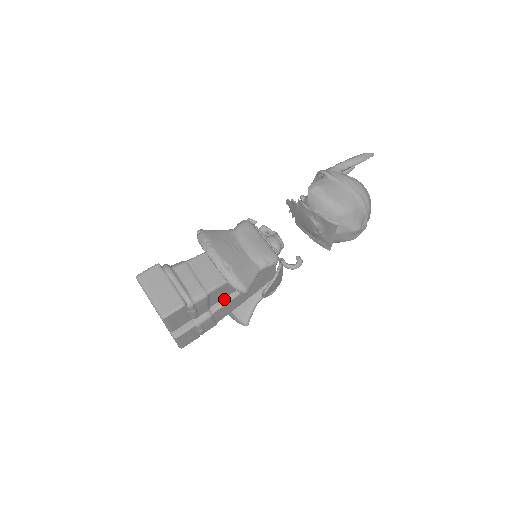
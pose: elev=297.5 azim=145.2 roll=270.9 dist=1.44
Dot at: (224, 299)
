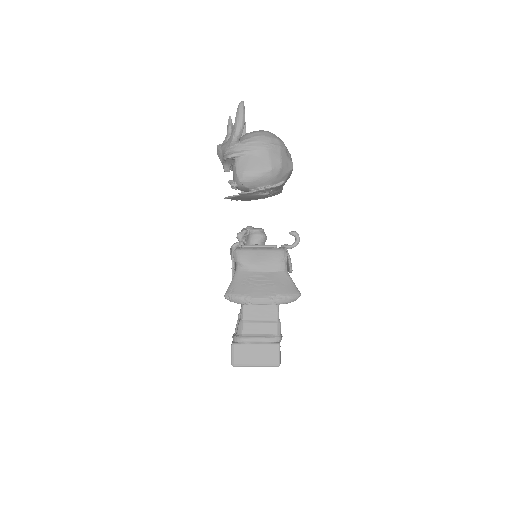
Dot at: occluded
